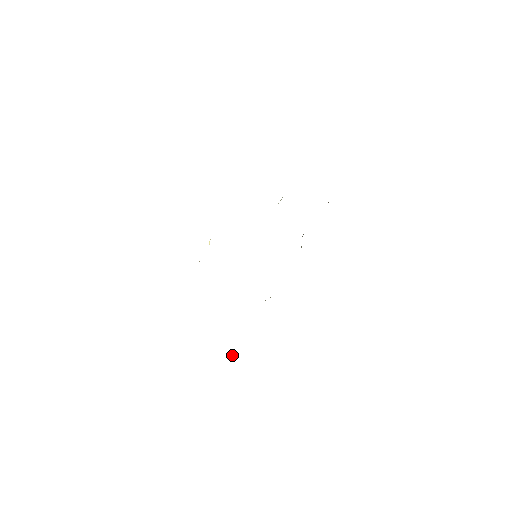
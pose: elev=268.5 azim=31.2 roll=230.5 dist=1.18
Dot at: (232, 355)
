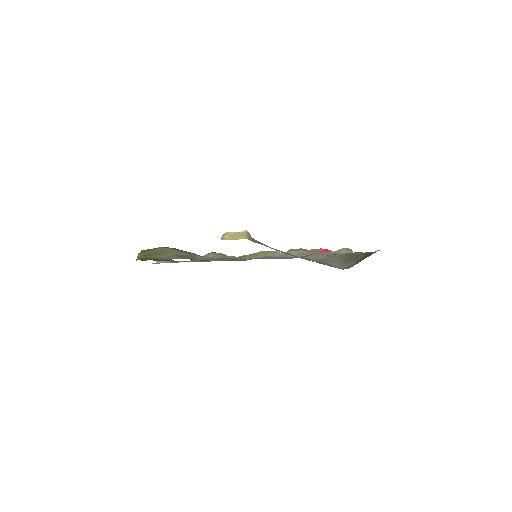
Dot at: occluded
